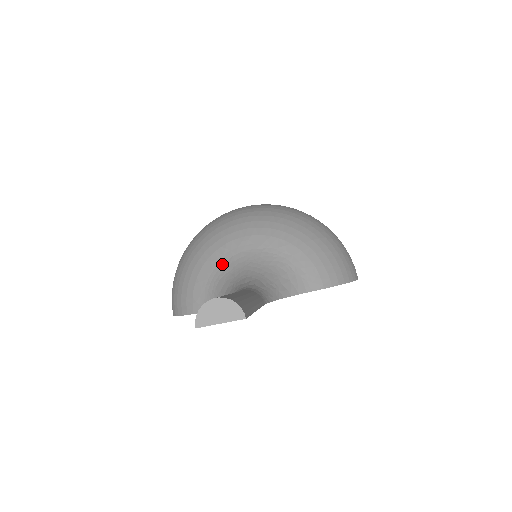
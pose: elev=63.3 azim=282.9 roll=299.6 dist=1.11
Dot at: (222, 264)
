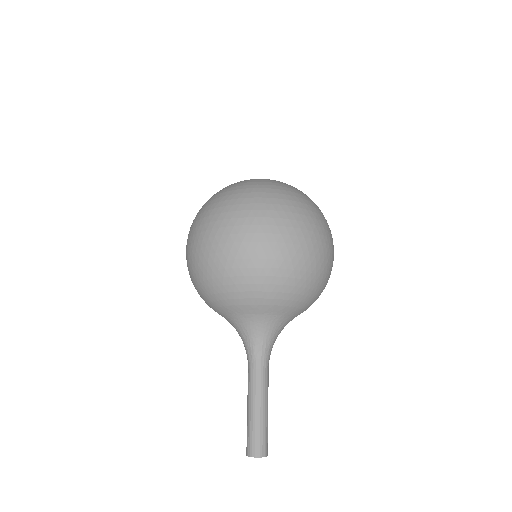
Dot at: (236, 315)
